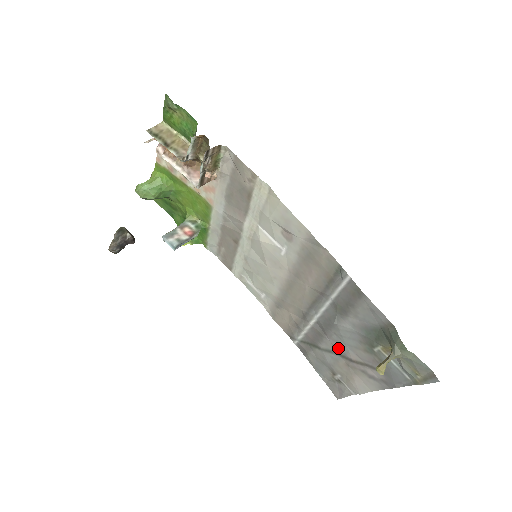
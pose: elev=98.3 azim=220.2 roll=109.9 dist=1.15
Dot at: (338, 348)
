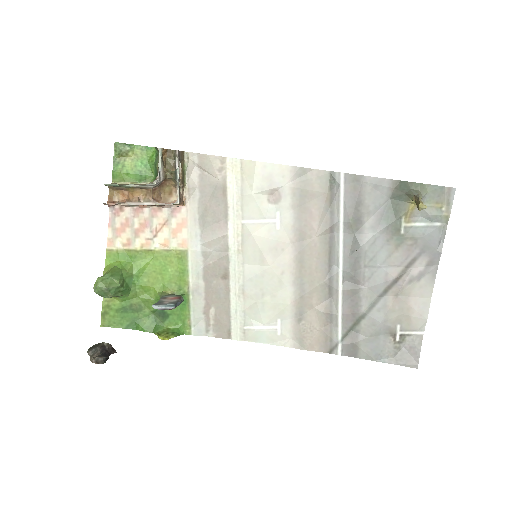
Dot at: (377, 284)
